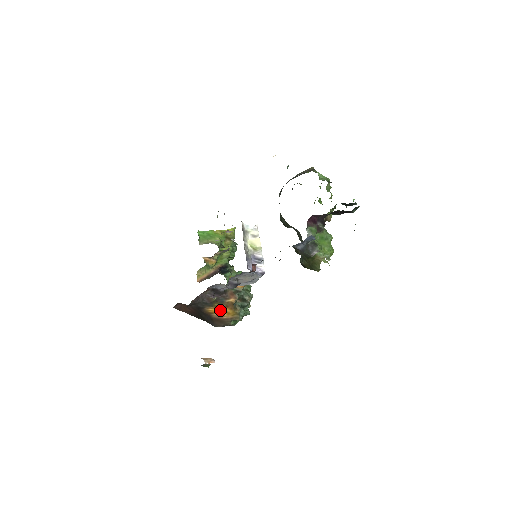
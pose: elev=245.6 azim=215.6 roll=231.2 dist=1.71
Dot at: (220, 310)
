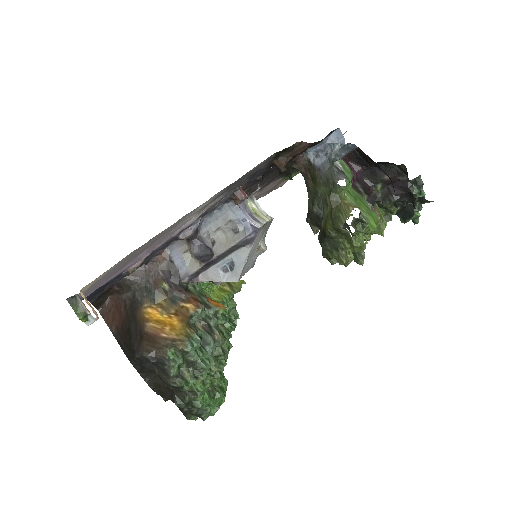
Dot at: (163, 317)
